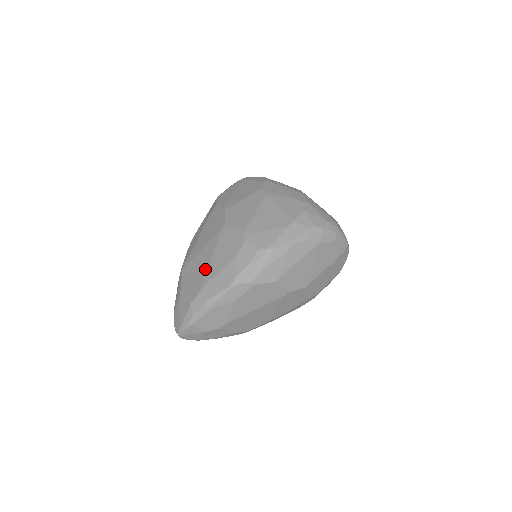
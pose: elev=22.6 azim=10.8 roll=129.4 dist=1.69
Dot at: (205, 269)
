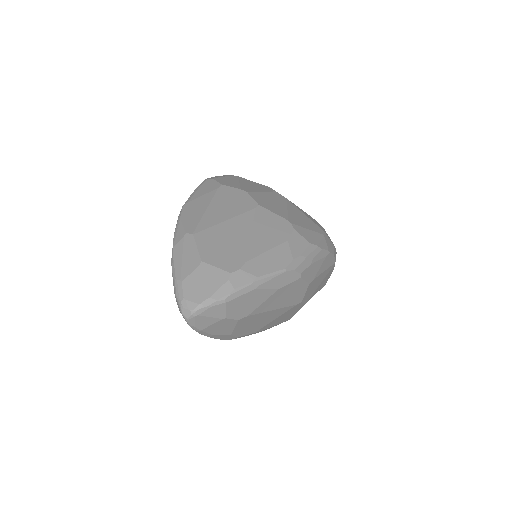
Dot at: (244, 242)
